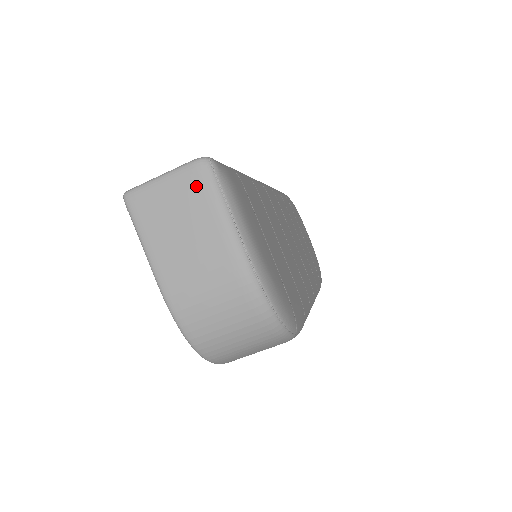
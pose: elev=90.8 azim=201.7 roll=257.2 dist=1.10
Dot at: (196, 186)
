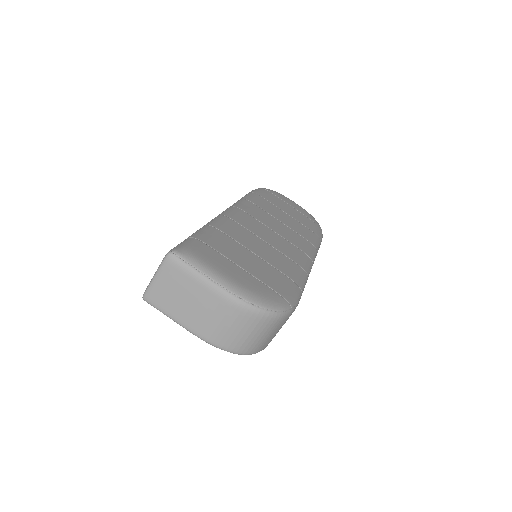
Dot at: (175, 271)
